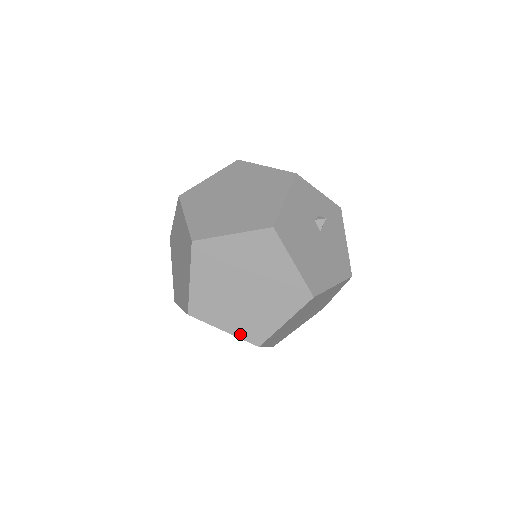
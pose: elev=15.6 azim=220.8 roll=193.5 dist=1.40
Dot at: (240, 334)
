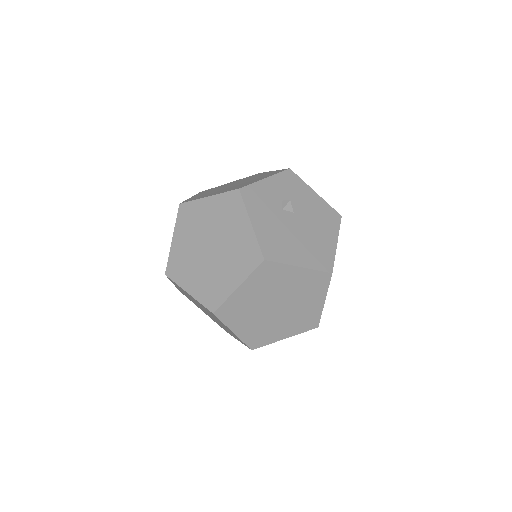
Dot at: (298, 331)
